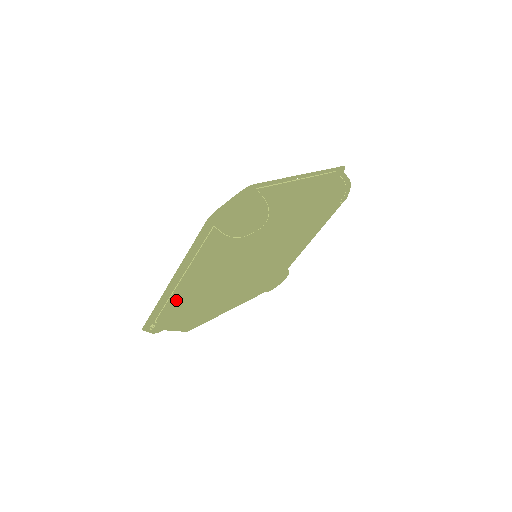
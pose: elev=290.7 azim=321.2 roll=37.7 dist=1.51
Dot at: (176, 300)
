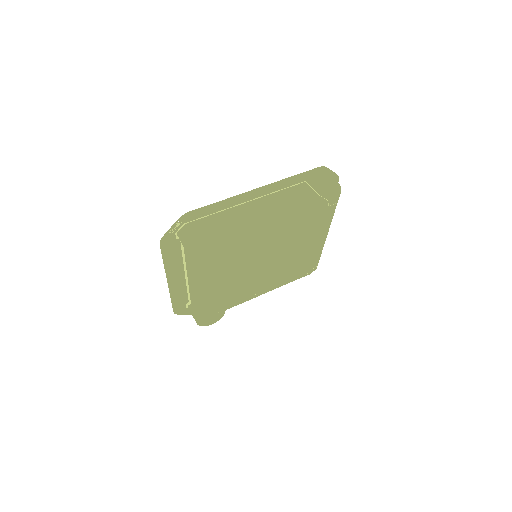
Dot at: (229, 214)
